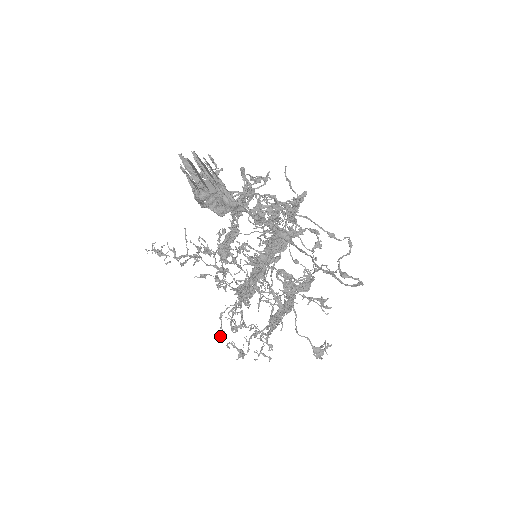
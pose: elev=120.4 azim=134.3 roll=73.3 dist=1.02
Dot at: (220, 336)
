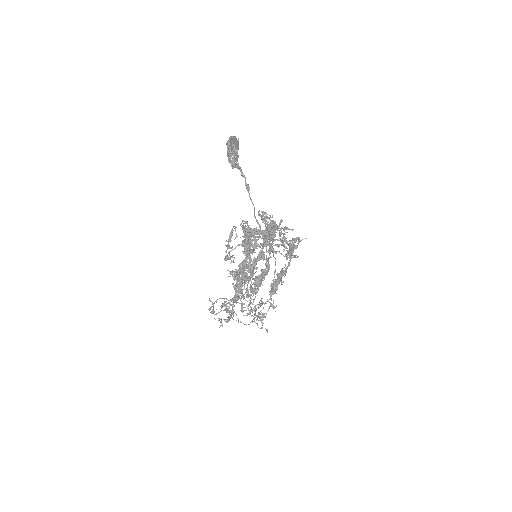
Dot at: occluded
